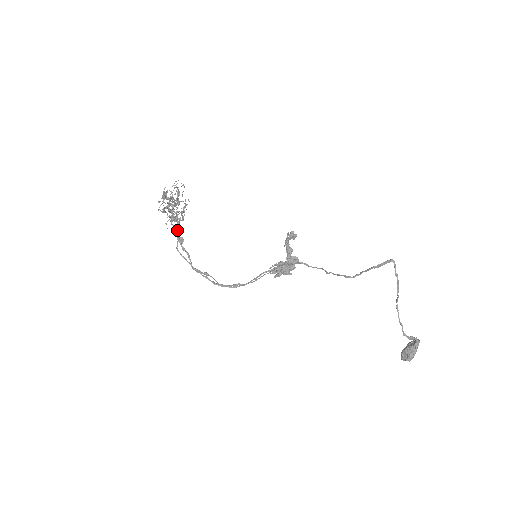
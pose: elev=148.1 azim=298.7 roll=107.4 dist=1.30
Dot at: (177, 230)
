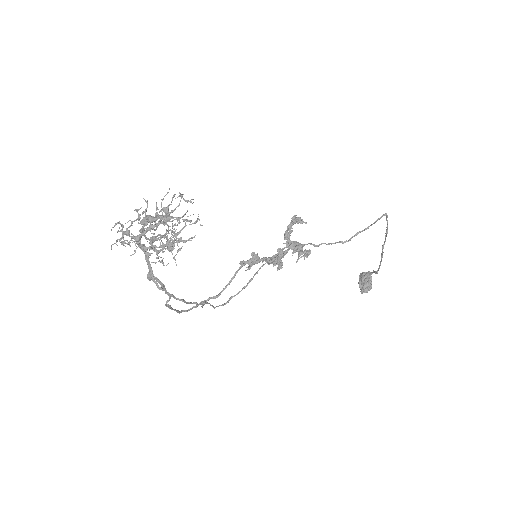
Dot at: (147, 263)
